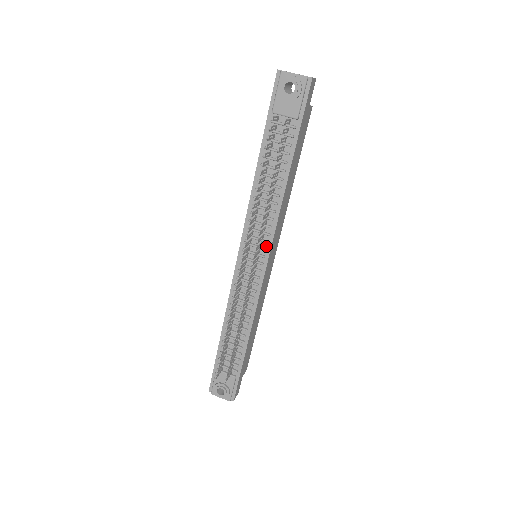
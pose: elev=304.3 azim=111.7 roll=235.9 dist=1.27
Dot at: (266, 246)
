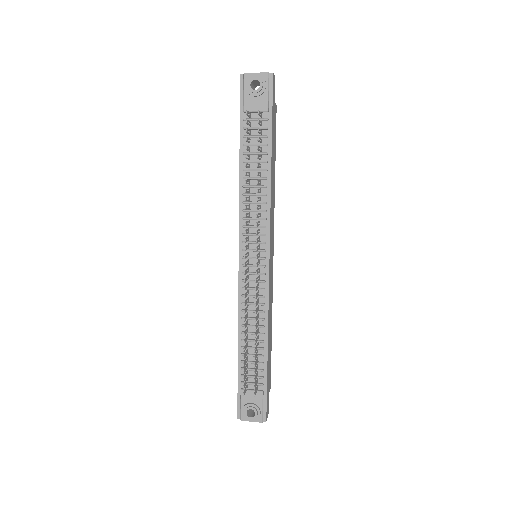
Dot at: (265, 240)
